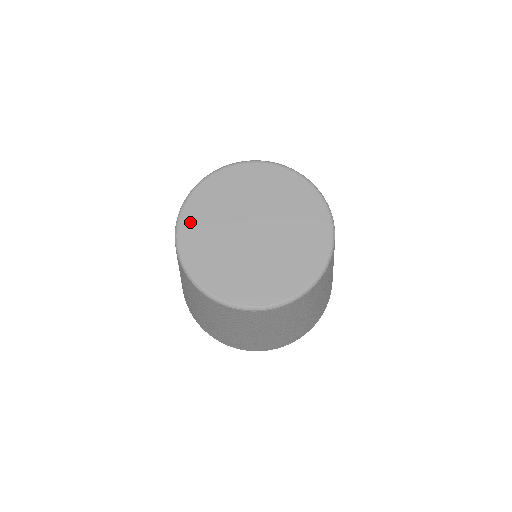
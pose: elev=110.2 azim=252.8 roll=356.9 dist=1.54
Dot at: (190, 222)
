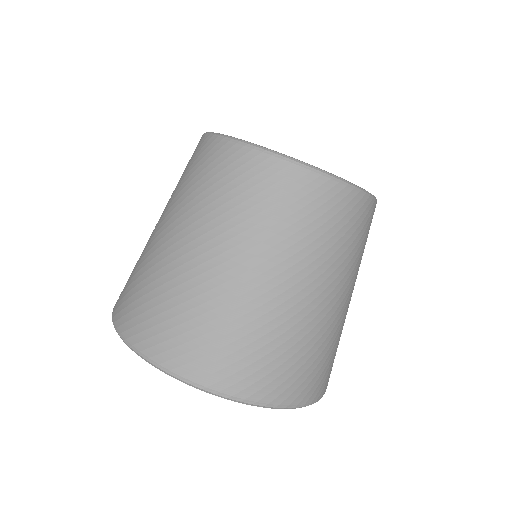
Dot at: occluded
